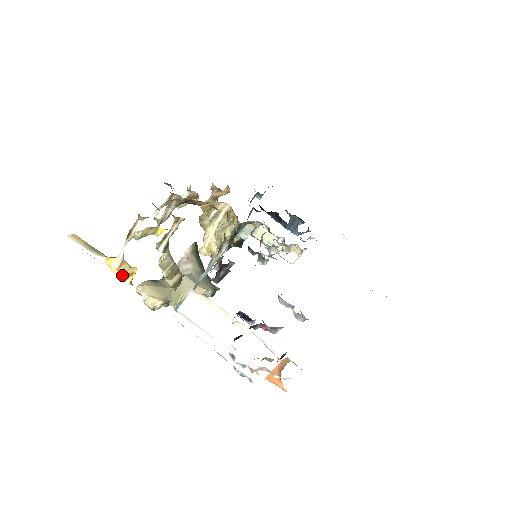
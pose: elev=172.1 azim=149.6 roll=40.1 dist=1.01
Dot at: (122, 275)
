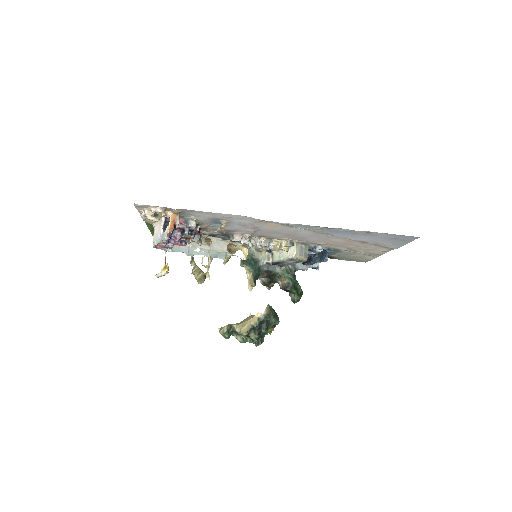
Dot at: (164, 271)
